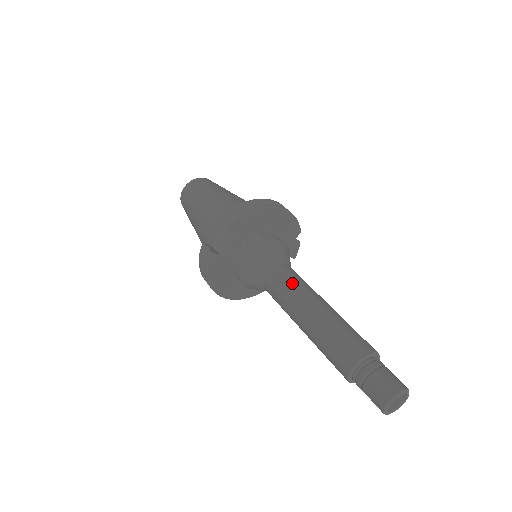
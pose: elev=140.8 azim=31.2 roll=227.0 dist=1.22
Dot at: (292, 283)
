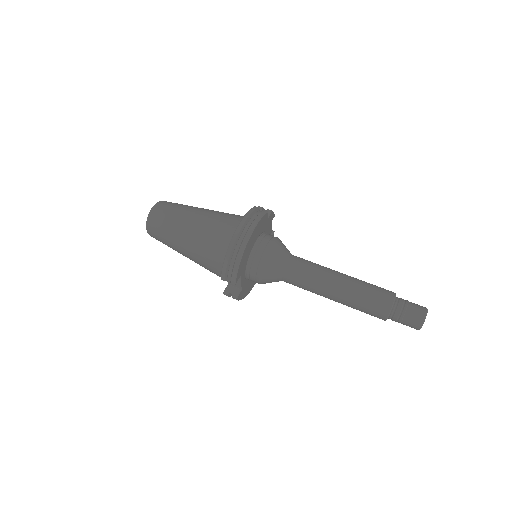
Dot at: (305, 281)
